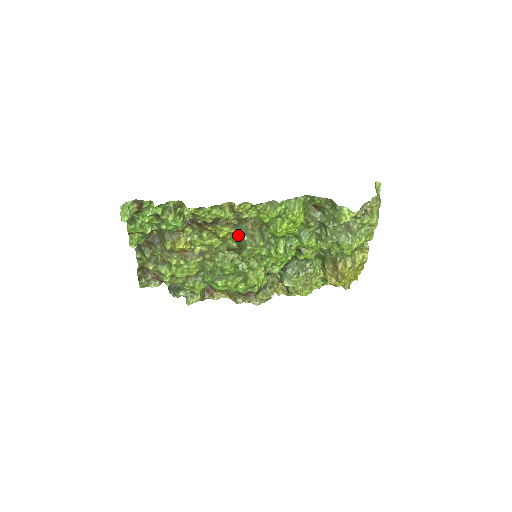
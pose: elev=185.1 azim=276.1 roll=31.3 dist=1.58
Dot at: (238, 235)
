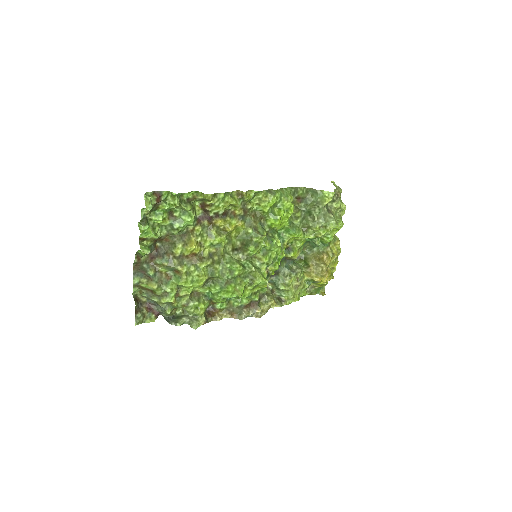
Dot at: (242, 231)
